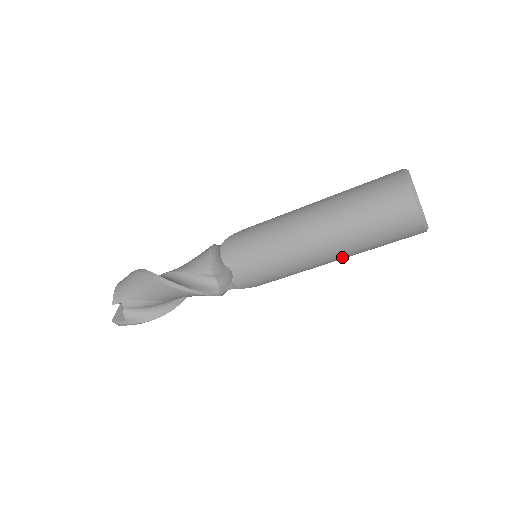
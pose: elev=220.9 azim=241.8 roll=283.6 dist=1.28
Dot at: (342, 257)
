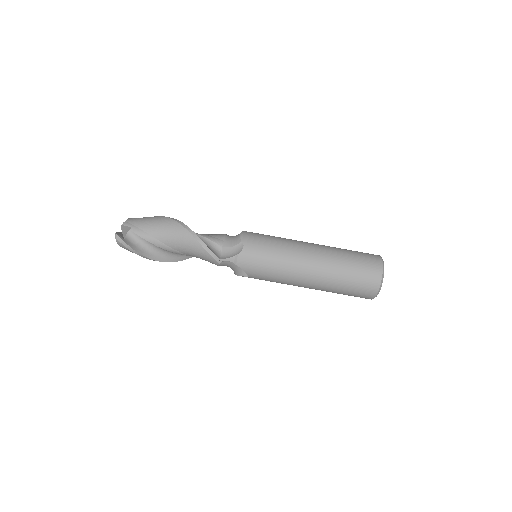
Dot at: (319, 282)
